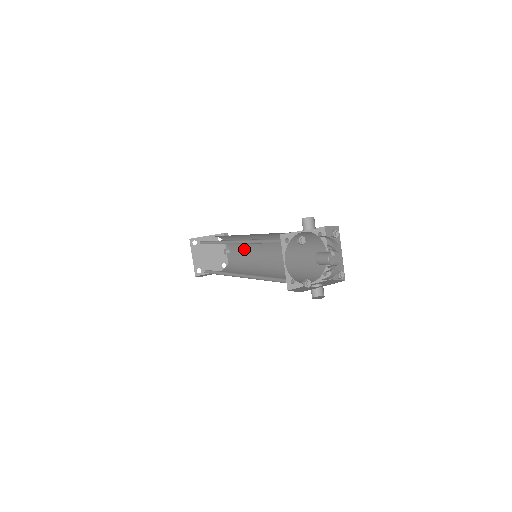
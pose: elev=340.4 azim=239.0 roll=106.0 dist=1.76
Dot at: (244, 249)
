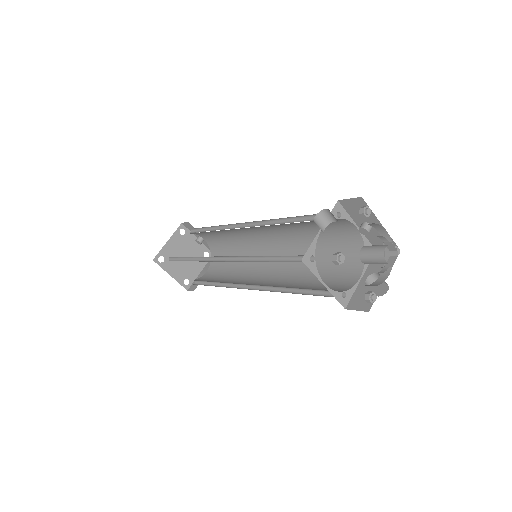
Dot at: (223, 236)
